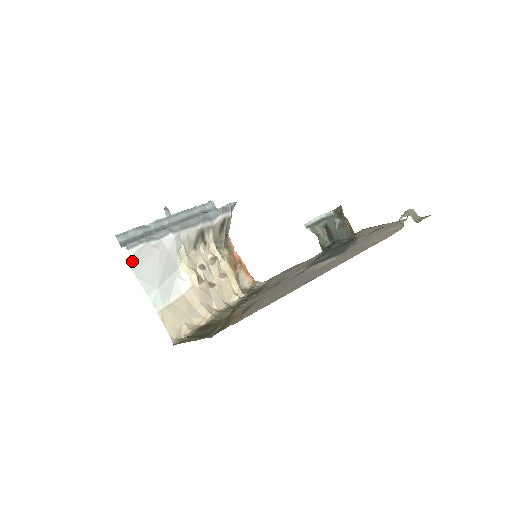
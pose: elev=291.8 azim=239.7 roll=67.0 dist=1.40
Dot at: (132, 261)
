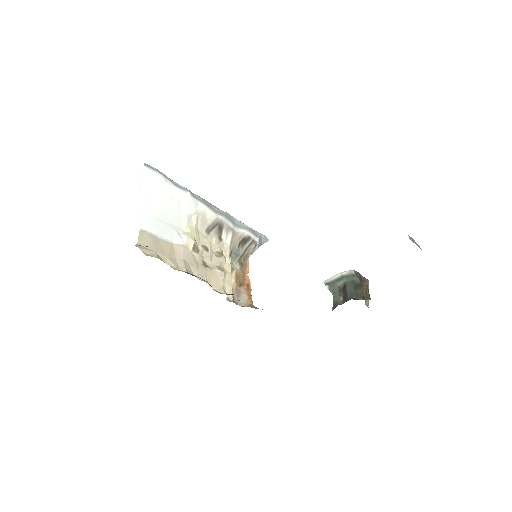
Dot at: (142, 173)
